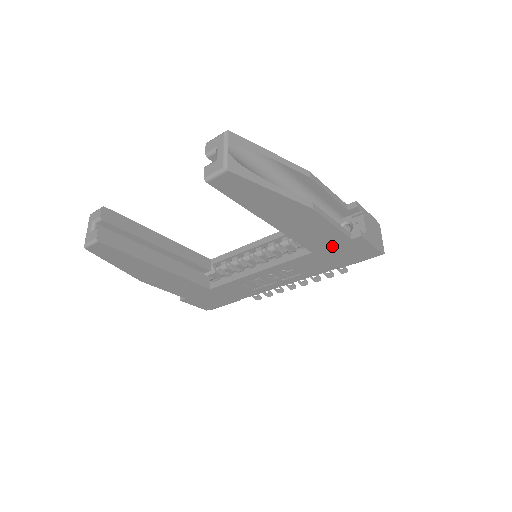
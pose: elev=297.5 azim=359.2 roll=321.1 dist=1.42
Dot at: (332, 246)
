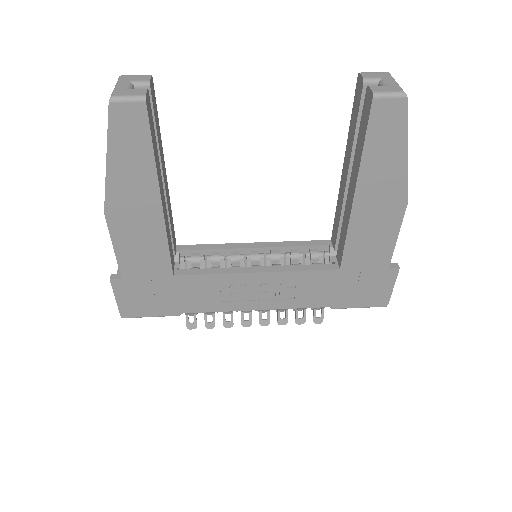
Dot at: (364, 269)
